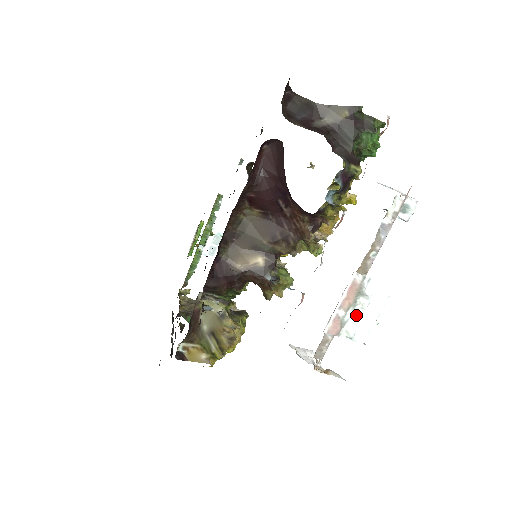
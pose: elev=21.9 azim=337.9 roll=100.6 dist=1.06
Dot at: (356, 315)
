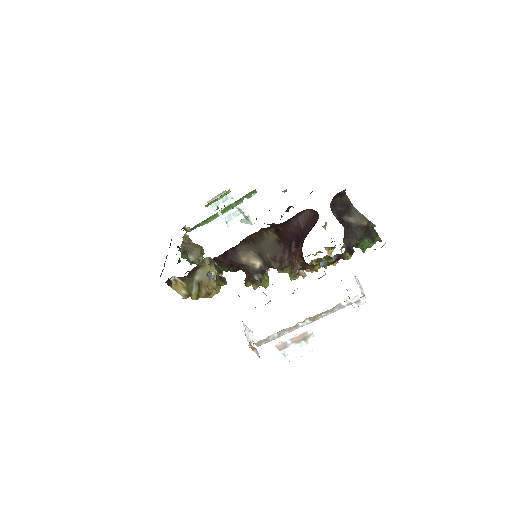
Dot at: (295, 347)
